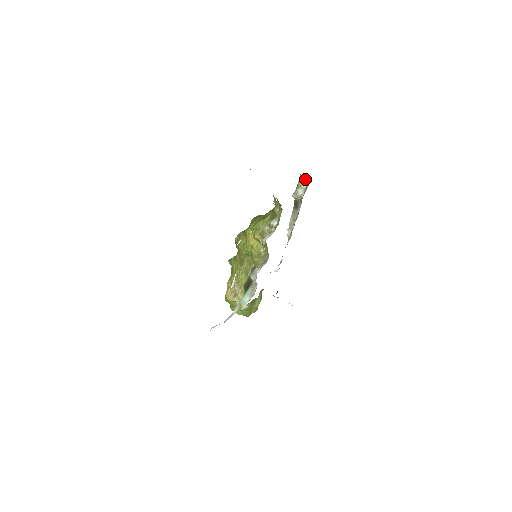
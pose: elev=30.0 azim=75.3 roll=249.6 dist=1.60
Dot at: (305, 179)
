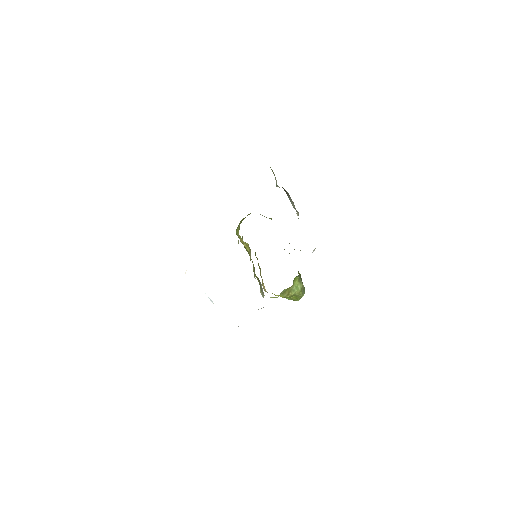
Dot at: (271, 169)
